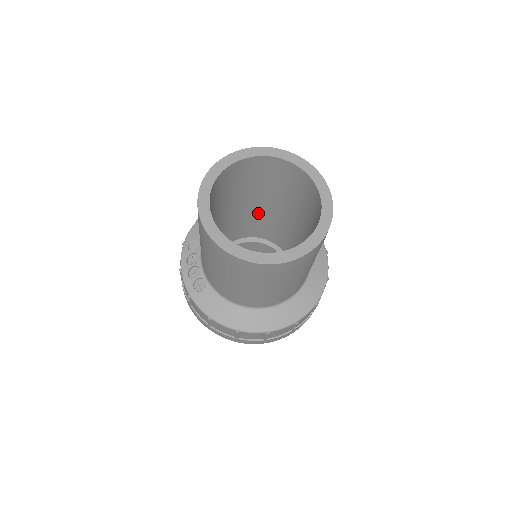
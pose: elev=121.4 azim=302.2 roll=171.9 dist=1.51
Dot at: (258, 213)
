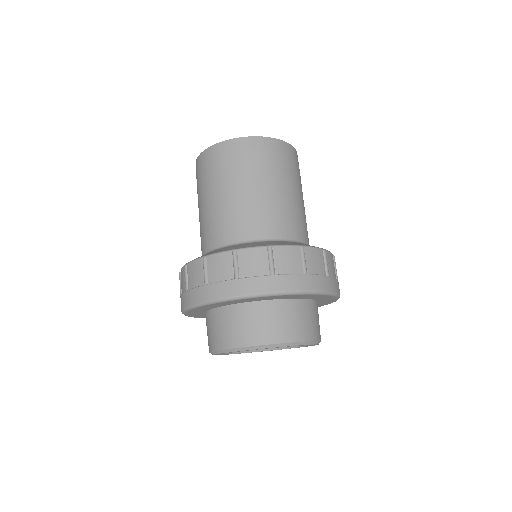
Dot at: occluded
